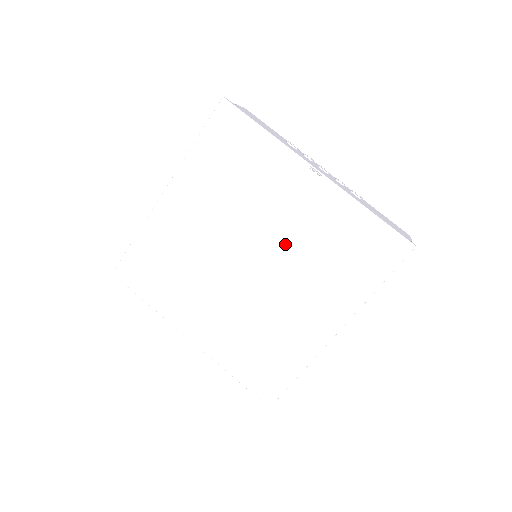
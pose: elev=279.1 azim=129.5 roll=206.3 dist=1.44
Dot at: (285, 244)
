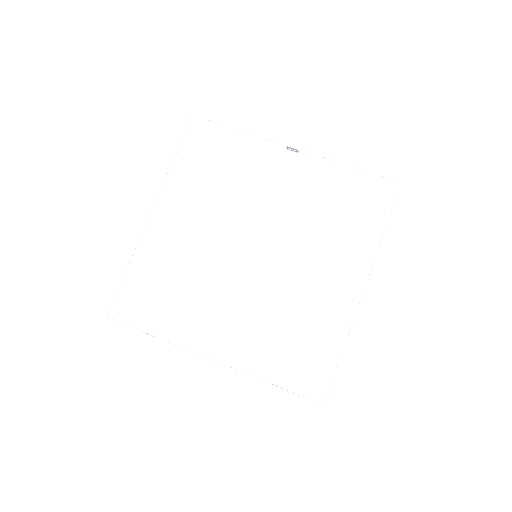
Dot at: (285, 220)
